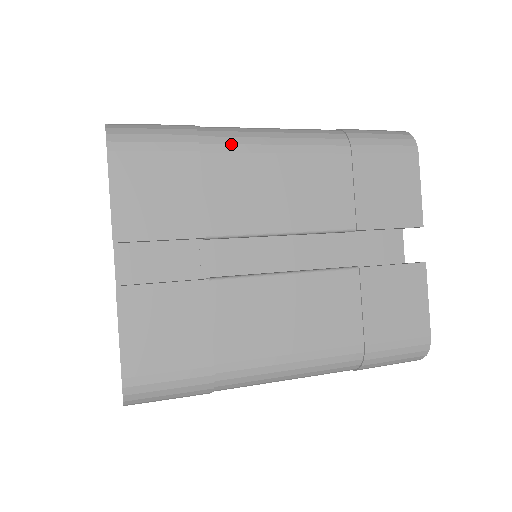
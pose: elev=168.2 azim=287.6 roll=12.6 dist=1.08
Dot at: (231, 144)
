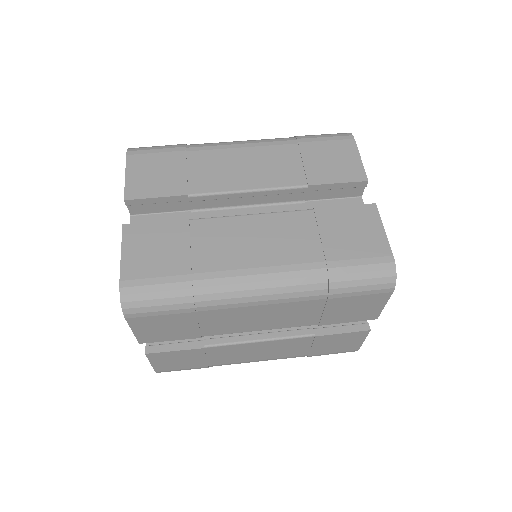
Dot at: (221, 305)
